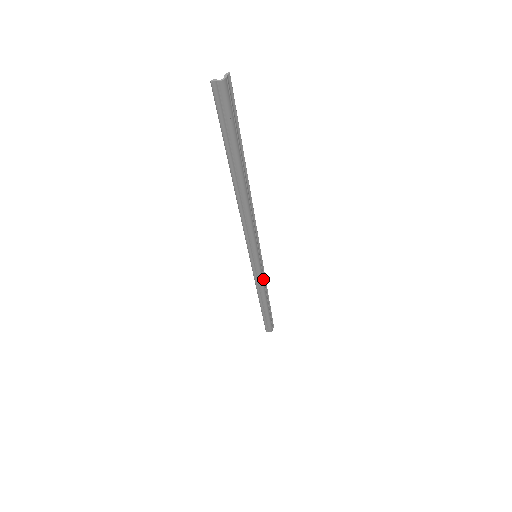
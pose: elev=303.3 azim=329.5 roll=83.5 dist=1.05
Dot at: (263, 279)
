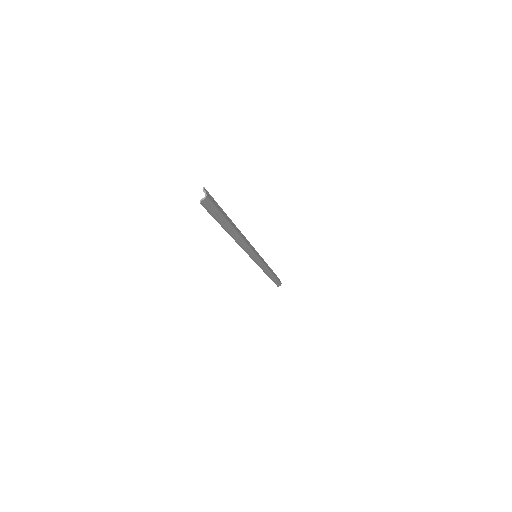
Dot at: (264, 263)
